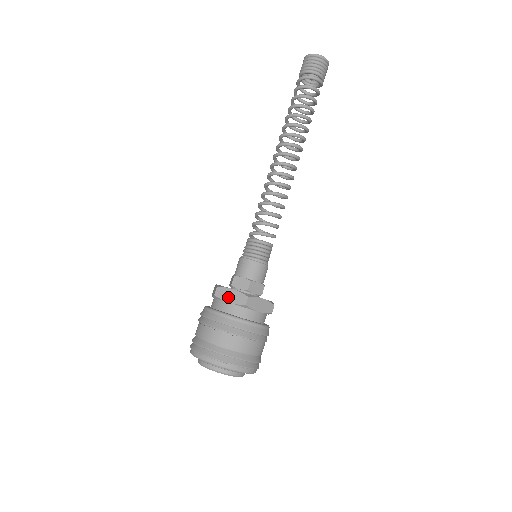
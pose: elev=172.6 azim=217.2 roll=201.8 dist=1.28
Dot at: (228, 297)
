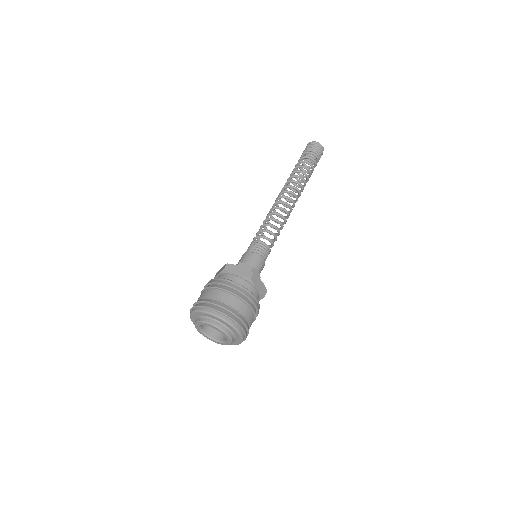
Dot at: (219, 272)
